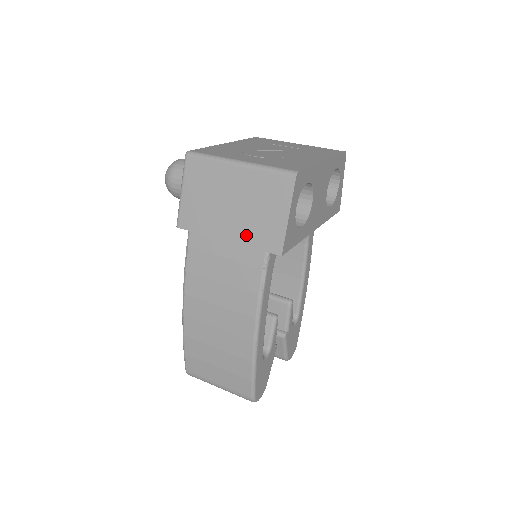
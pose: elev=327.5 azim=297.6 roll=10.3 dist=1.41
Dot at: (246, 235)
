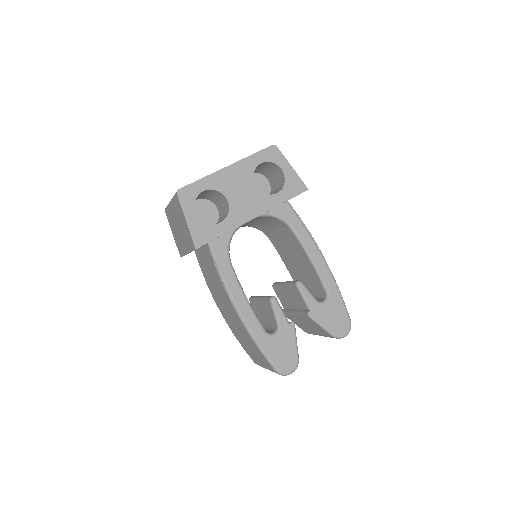
Dot at: (187, 245)
